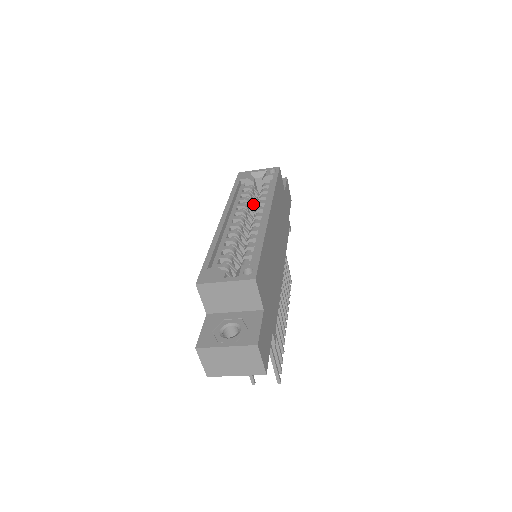
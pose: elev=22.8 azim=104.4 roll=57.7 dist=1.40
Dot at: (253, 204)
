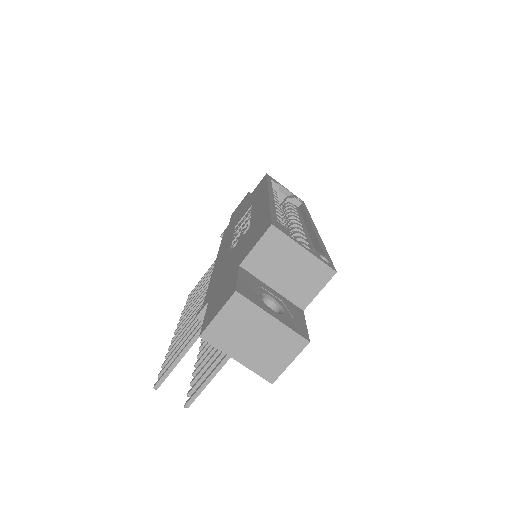
Dot at: occluded
